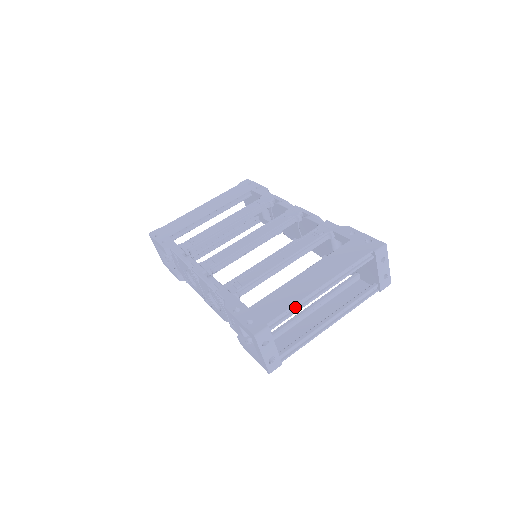
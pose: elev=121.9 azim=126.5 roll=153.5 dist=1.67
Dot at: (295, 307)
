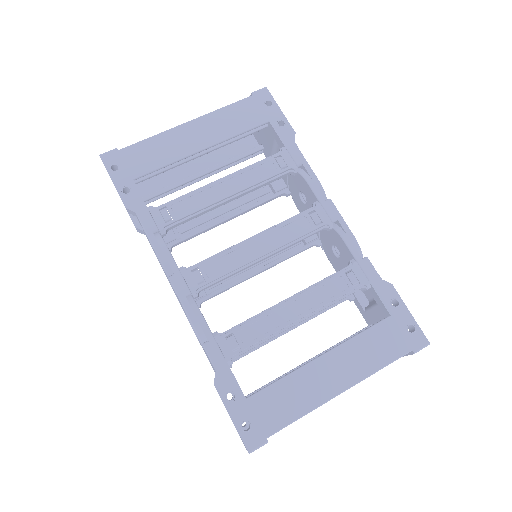
Dot at: (303, 411)
